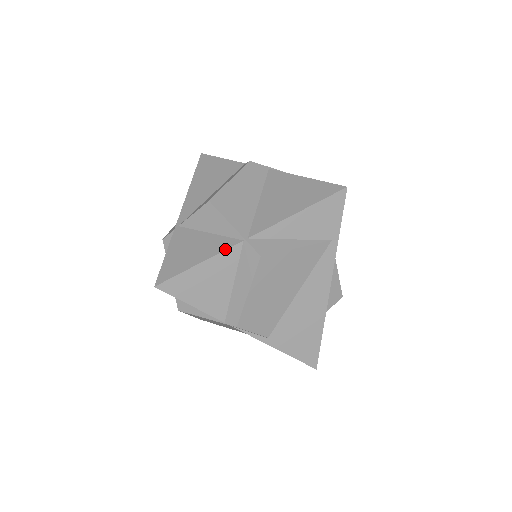
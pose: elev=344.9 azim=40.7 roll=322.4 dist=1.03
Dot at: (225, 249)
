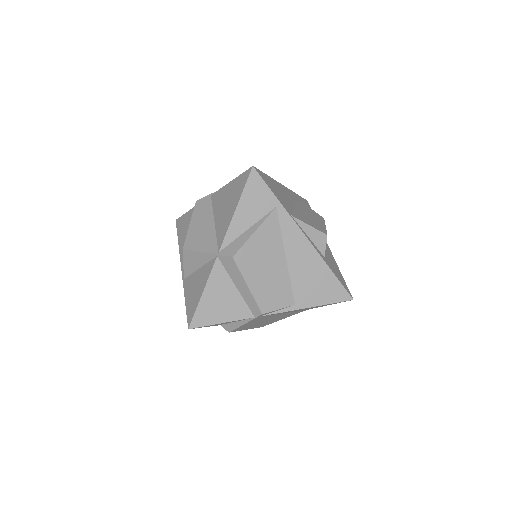
Dot at: (211, 271)
